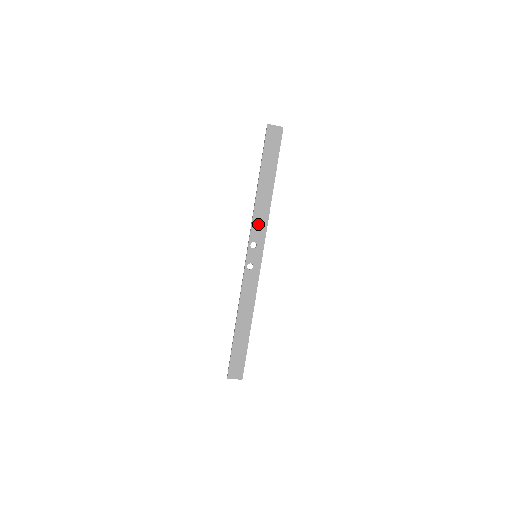
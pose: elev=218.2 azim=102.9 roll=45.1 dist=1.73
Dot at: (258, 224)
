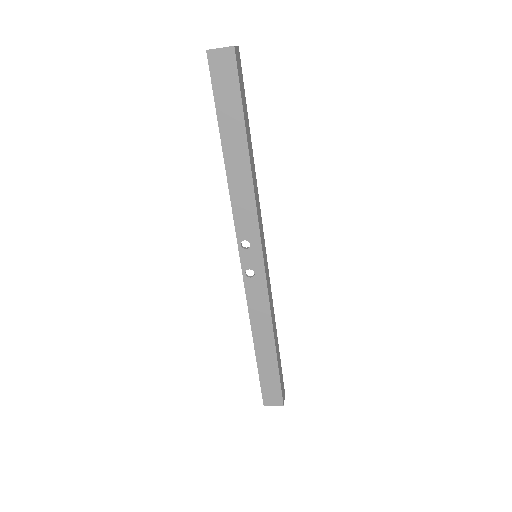
Dot at: (242, 214)
